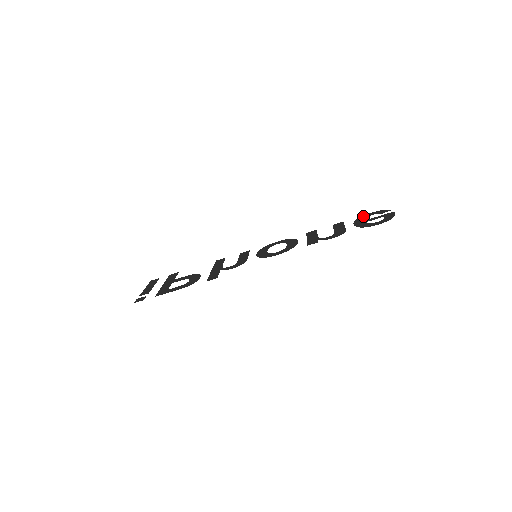
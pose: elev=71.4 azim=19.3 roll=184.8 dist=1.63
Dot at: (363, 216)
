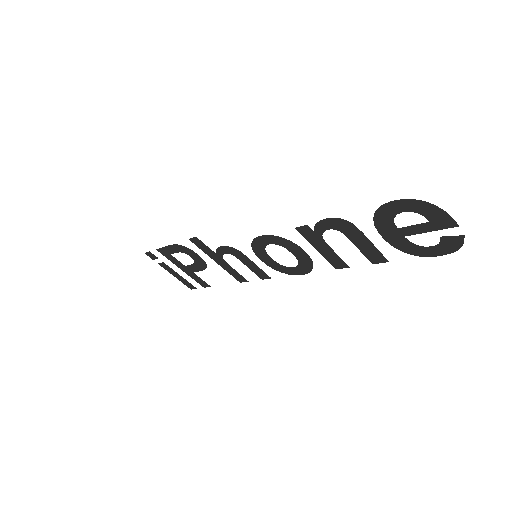
Dot at: (419, 252)
